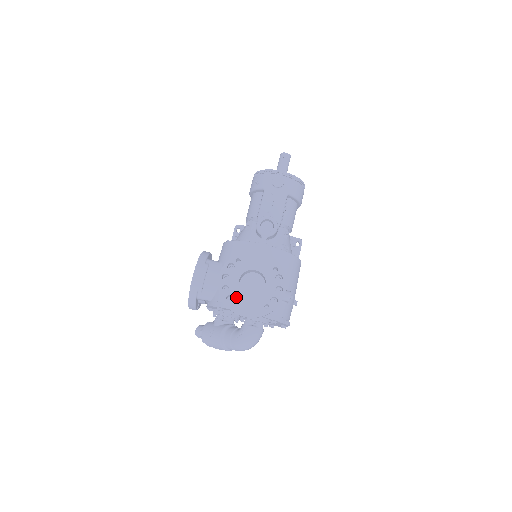
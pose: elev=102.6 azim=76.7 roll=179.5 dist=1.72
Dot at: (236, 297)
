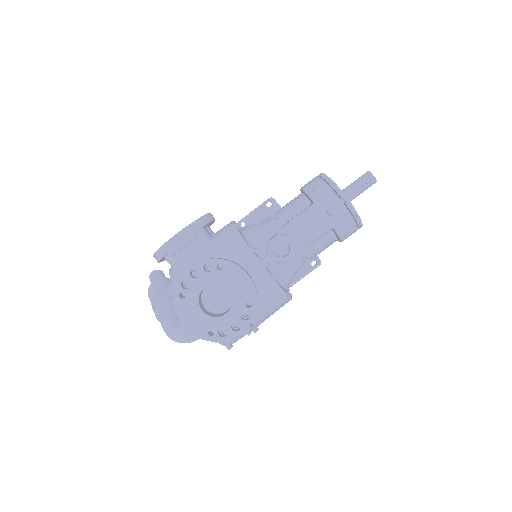
Dot at: (190, 301)
